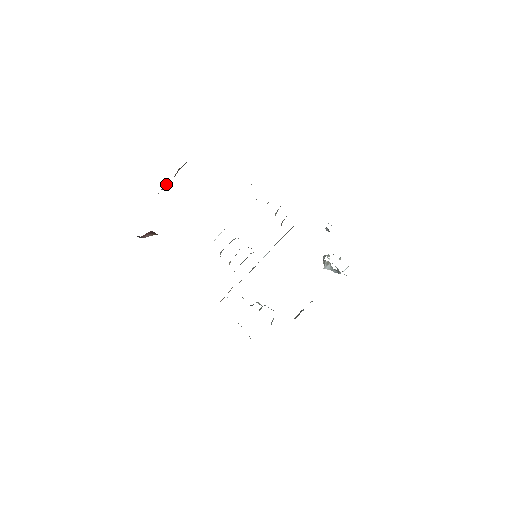
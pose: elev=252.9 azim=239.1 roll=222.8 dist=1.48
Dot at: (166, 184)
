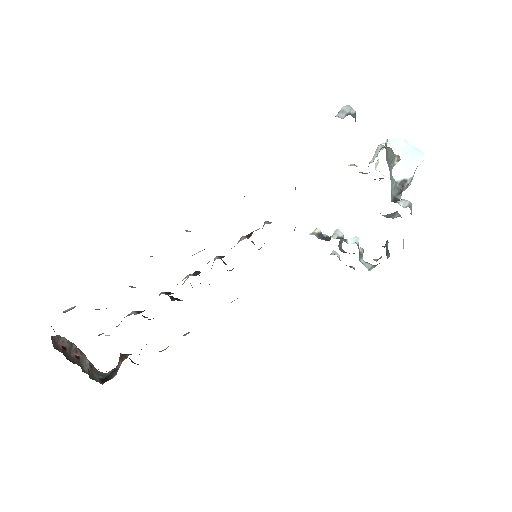
Dot at: (71, 351)
